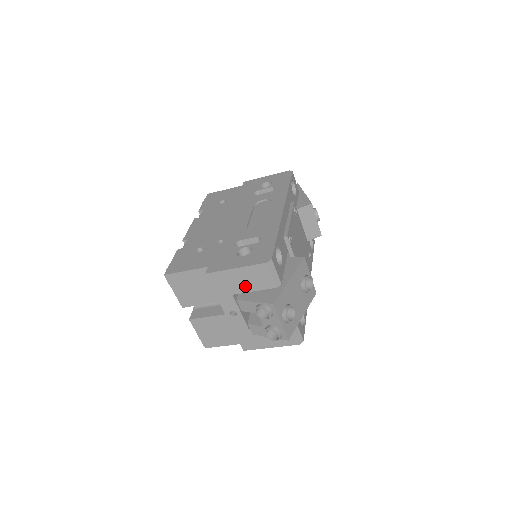
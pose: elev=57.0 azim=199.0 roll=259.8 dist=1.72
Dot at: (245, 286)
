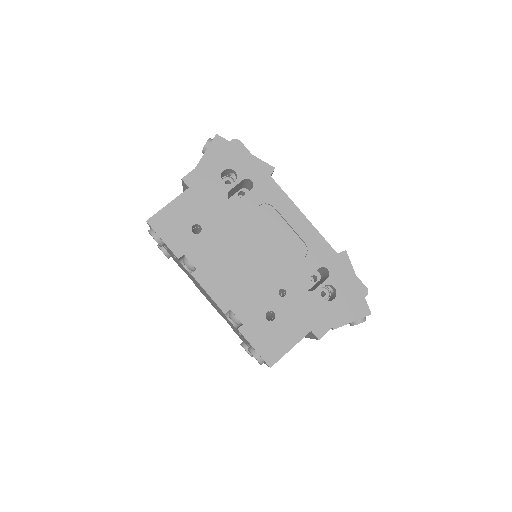
Dot at: occluded
